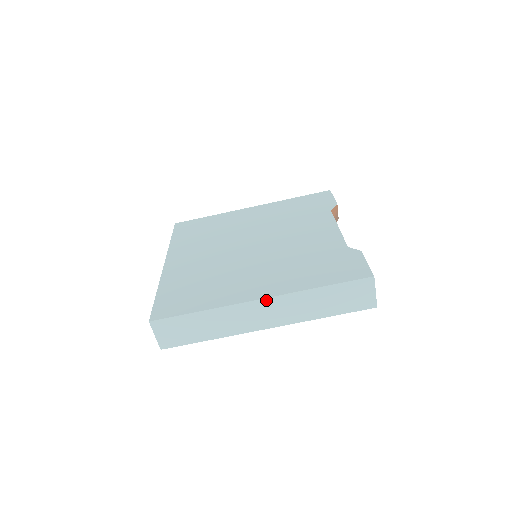
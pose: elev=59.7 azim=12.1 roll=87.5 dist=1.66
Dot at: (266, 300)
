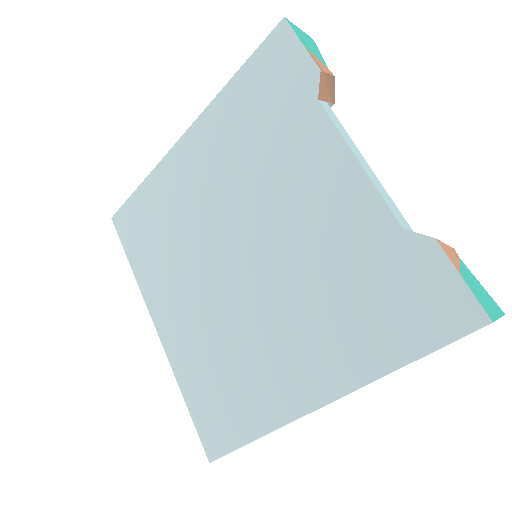
Dot at: (331, 402)
